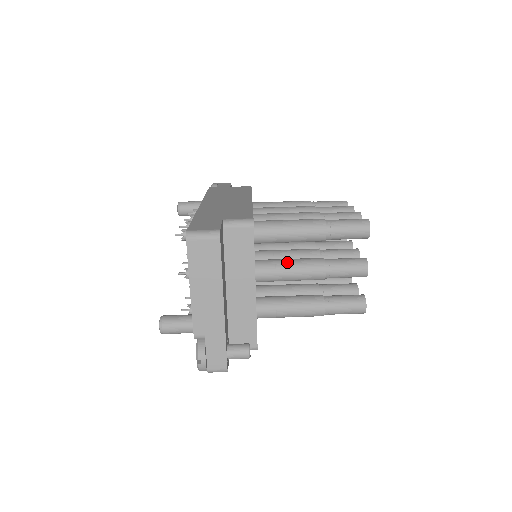
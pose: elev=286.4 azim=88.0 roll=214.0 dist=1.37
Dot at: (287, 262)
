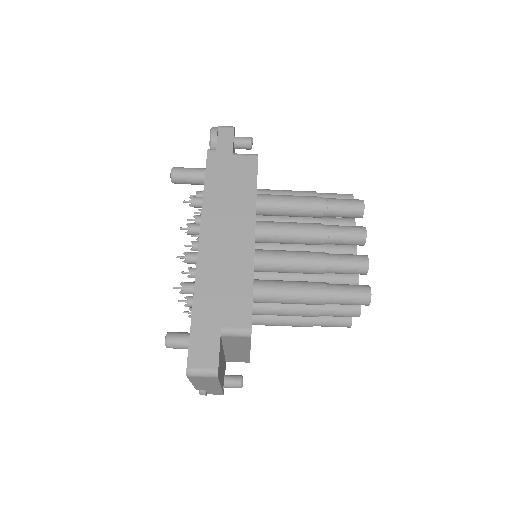
Dot at: (283, 307)
